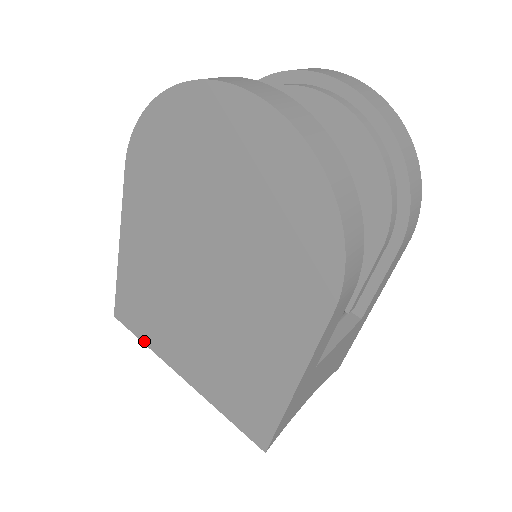
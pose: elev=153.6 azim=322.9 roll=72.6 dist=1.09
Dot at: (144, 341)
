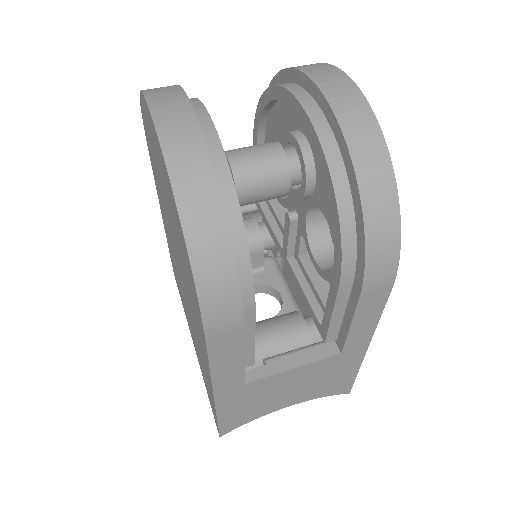
Dot at: occluded
